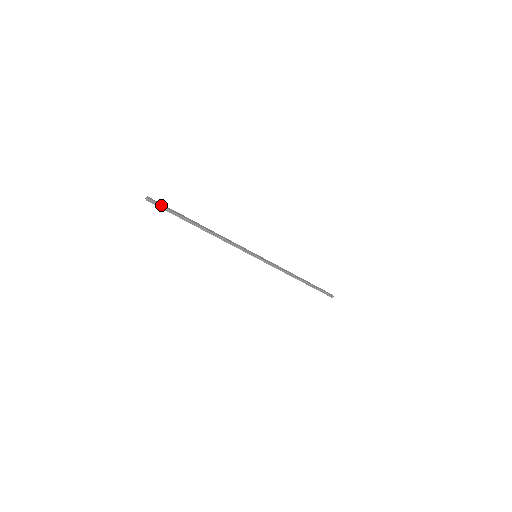
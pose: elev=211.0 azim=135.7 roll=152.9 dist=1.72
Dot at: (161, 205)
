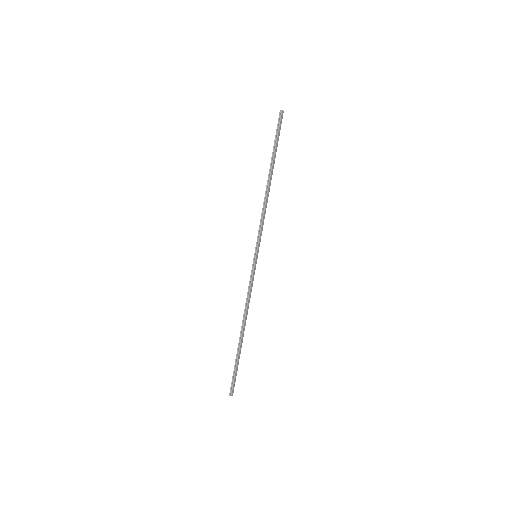
Dot at: (280, 126)
